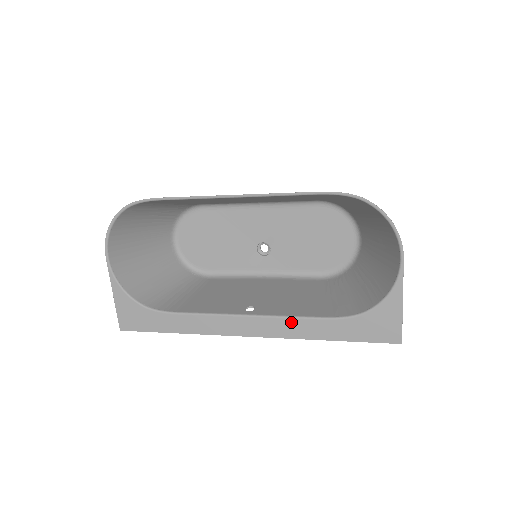
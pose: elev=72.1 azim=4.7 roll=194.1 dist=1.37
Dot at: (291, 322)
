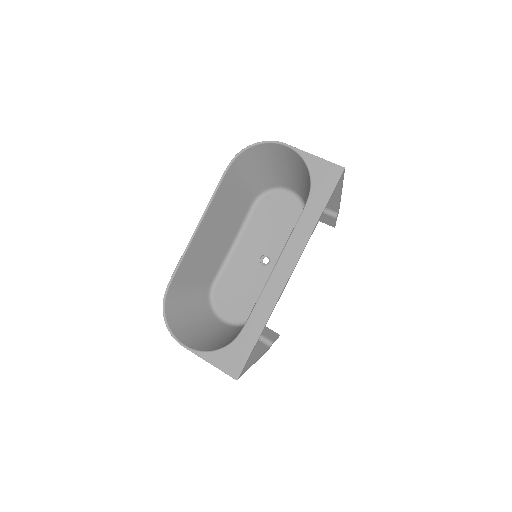
Dot at: (294, 237)
